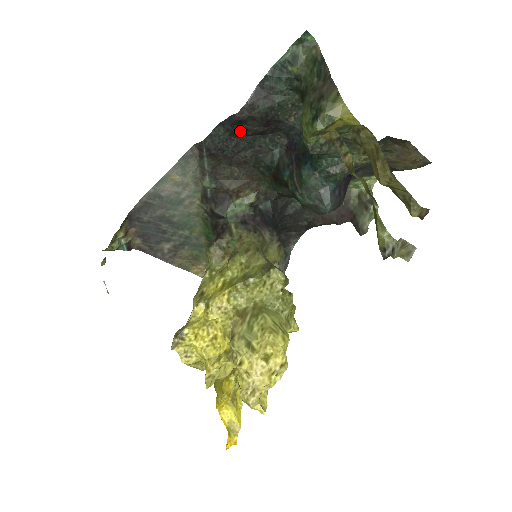
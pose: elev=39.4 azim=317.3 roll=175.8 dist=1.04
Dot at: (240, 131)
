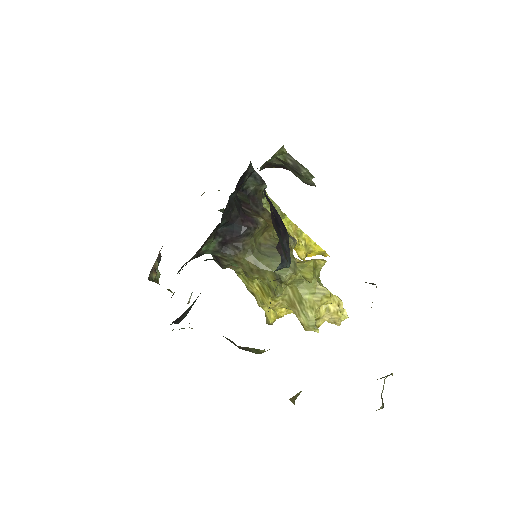
Dot at: occluded
